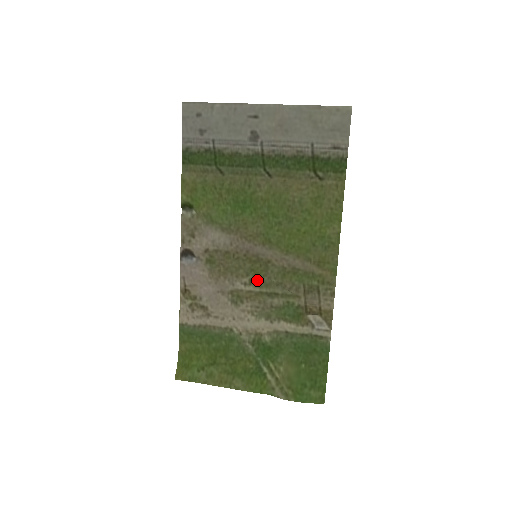
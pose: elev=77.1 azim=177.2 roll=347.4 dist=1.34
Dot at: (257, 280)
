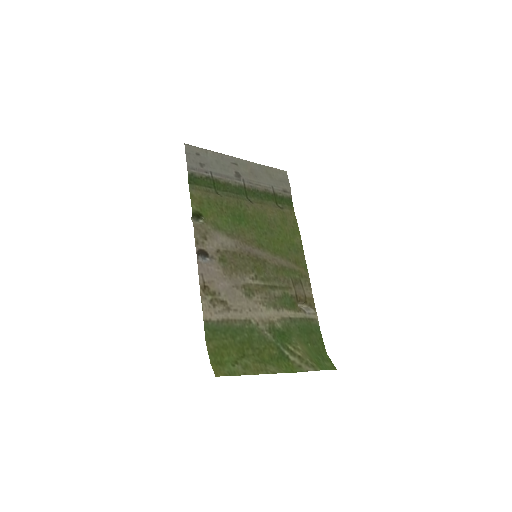
Dot at: (260, 275)
